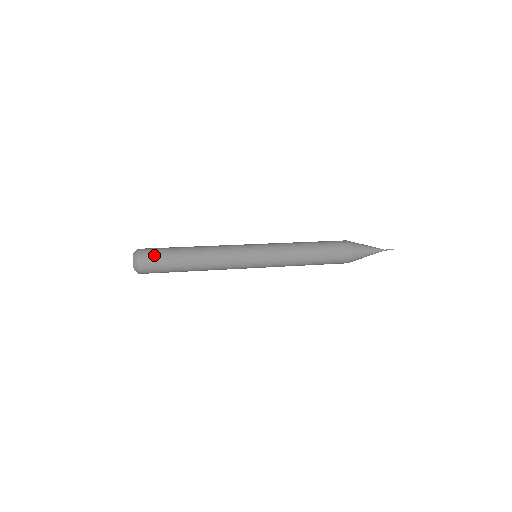
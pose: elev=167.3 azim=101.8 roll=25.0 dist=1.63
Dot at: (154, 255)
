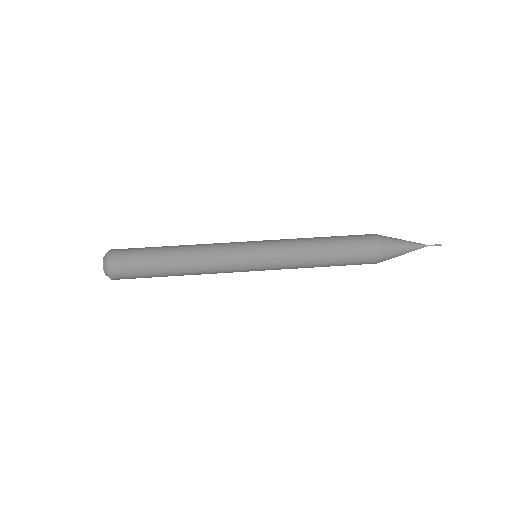
Dot at: (128, 271)
